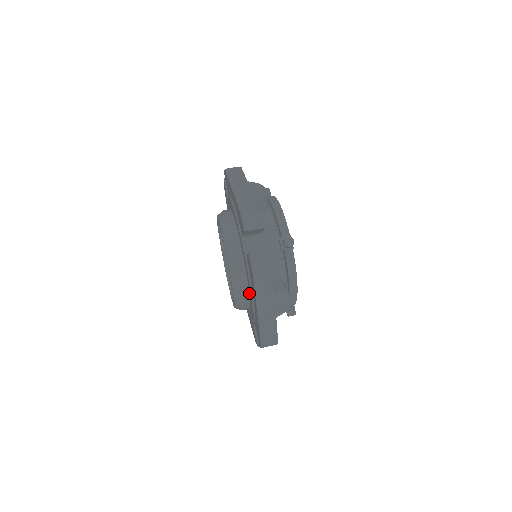
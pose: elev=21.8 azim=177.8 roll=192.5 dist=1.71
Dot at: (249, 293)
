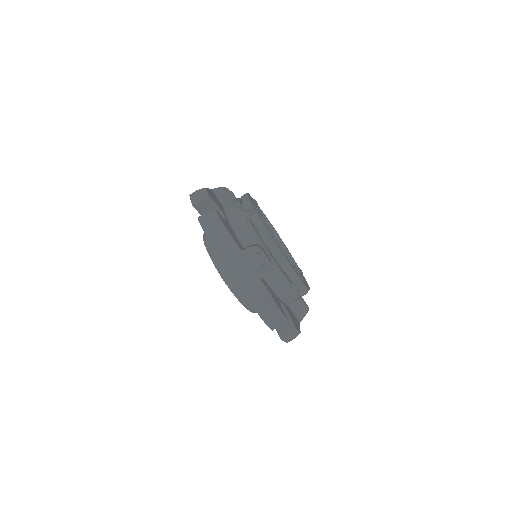
Dot at: occluded
